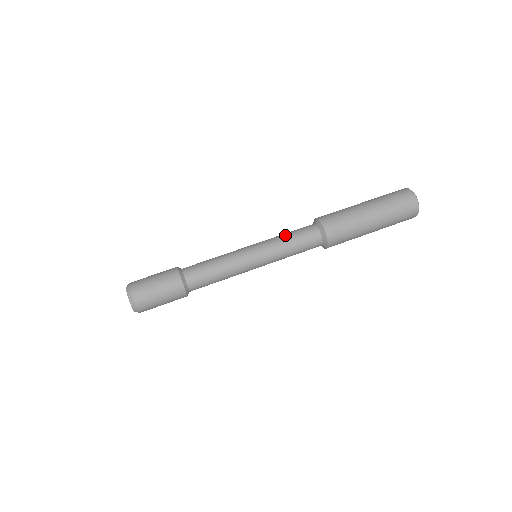
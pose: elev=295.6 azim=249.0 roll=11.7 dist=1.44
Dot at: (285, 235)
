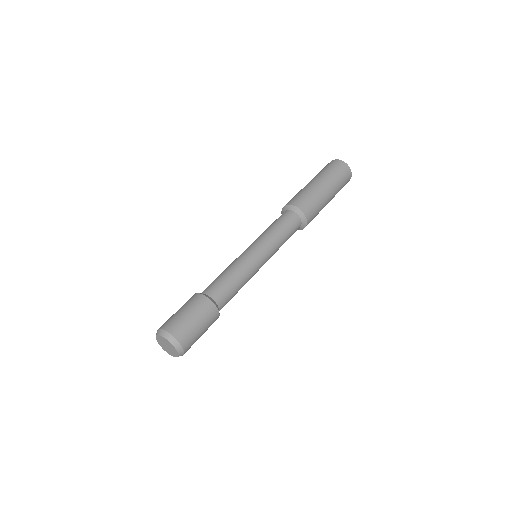
Dot at: (267, 228)
